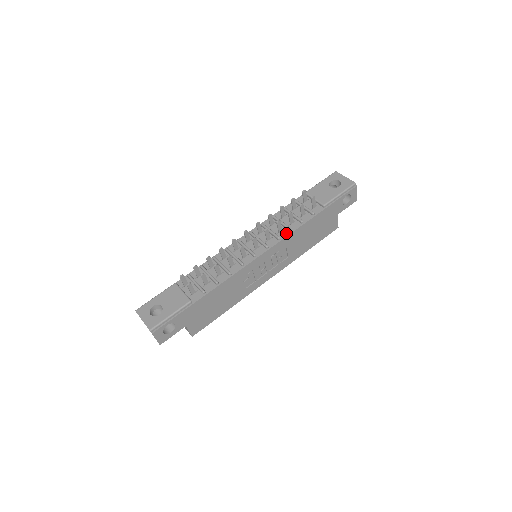
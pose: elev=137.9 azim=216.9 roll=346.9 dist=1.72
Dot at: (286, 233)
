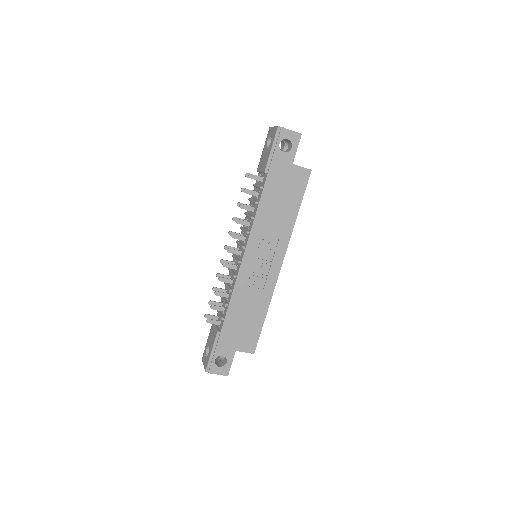
Dot at: (251, 223)
